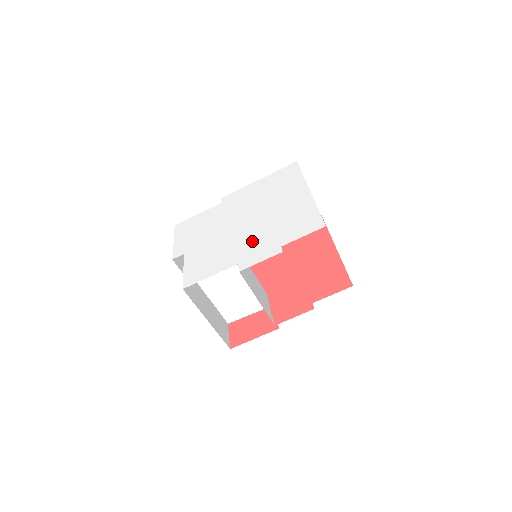
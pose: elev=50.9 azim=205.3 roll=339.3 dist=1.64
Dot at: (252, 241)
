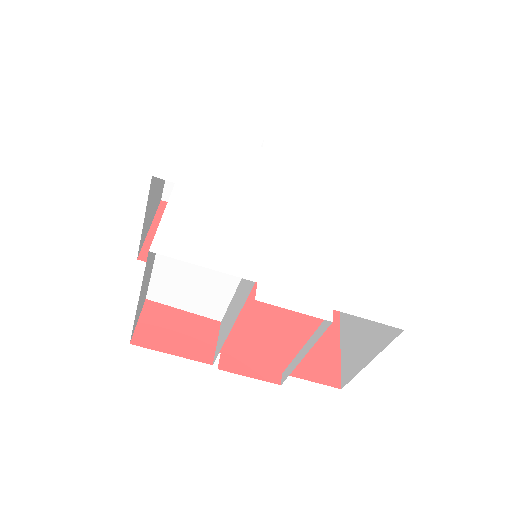
Dot at: (291, 258)
